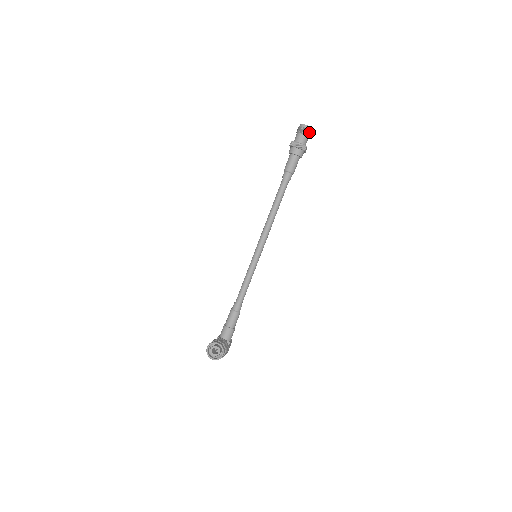
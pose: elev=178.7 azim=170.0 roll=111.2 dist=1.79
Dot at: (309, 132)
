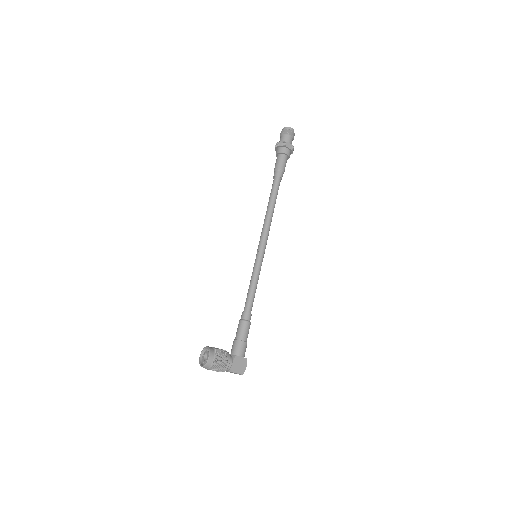
Dot at: (287, 131)
